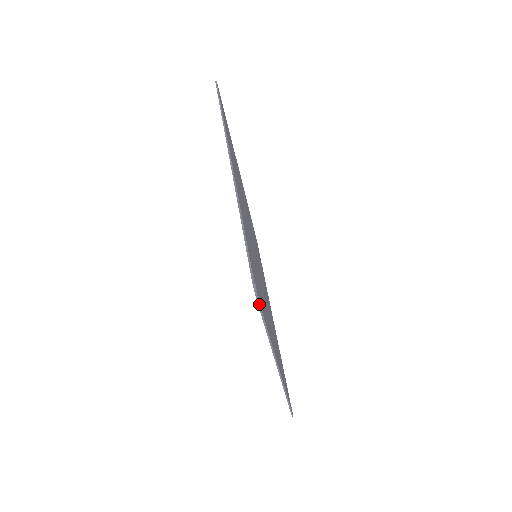
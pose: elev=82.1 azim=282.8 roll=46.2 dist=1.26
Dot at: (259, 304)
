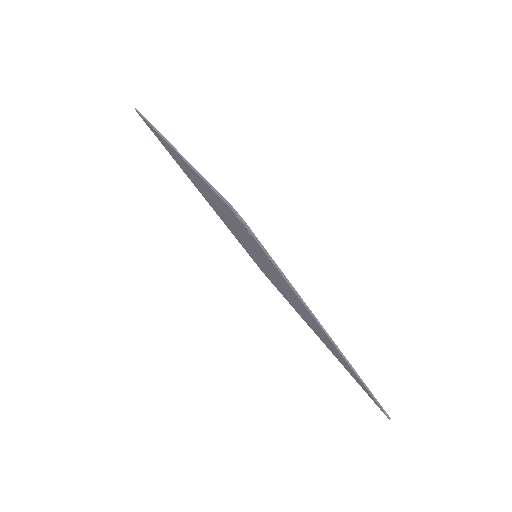
Dot at: (255, 236)
